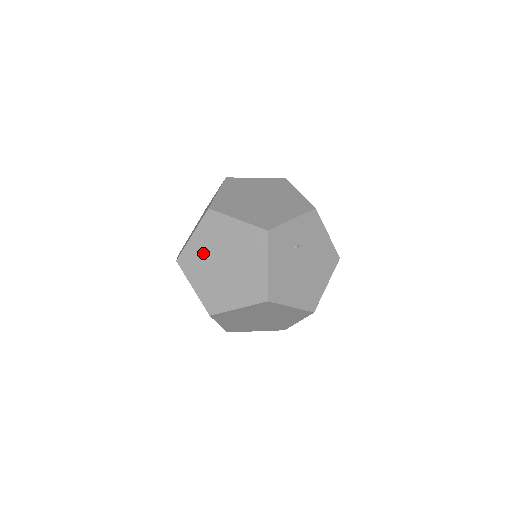
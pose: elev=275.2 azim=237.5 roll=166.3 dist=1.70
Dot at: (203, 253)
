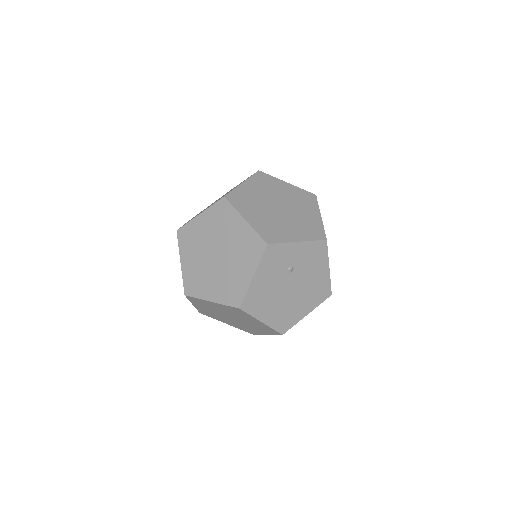
Dot at: (202, 235)
